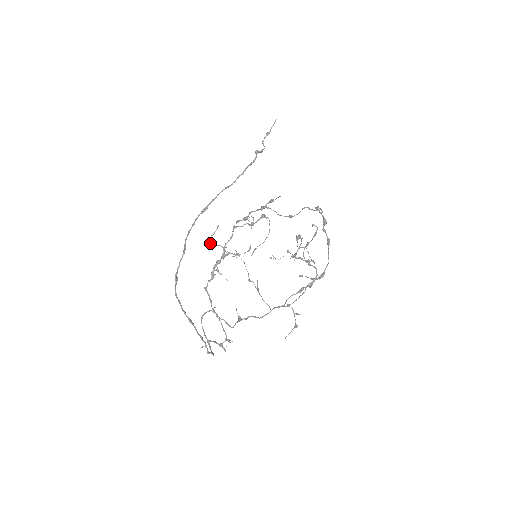
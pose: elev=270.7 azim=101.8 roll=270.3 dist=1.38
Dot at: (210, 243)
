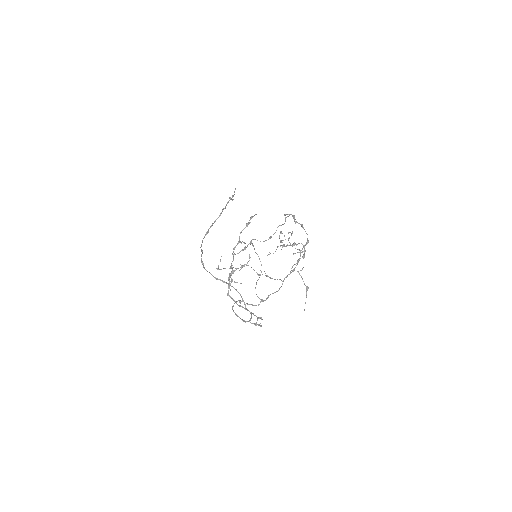
Dot at: (219, 269)
